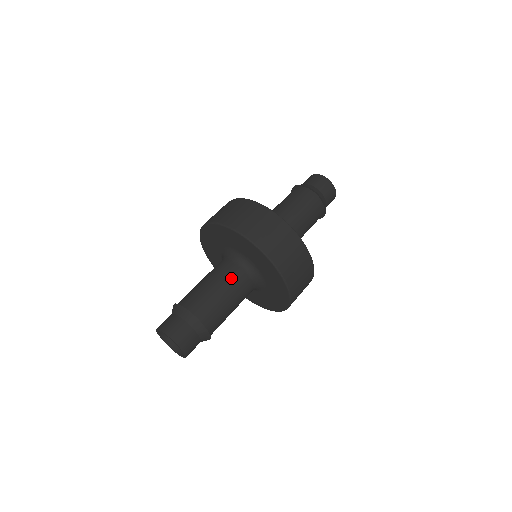
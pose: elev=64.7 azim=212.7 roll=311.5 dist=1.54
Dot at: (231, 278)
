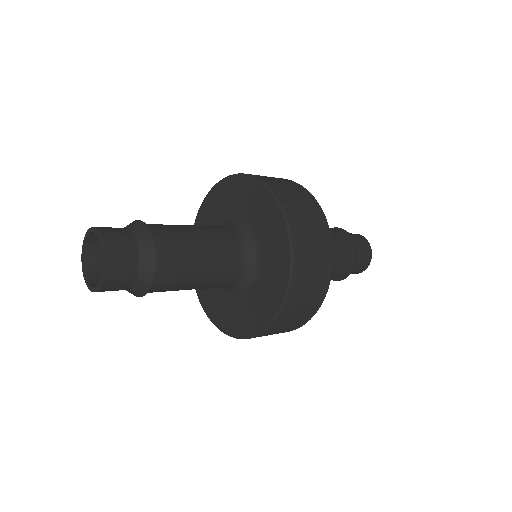
Dot at: (217, 232)
